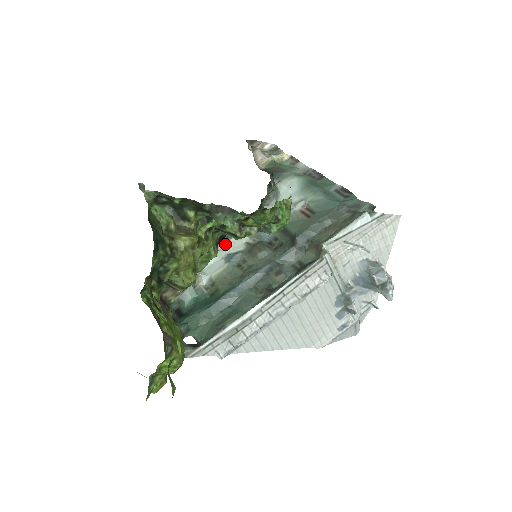
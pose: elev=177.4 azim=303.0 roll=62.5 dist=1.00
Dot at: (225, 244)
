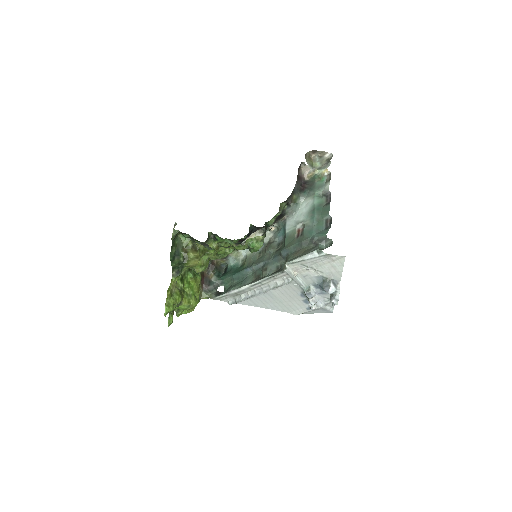
Dot at: (263, 233)
